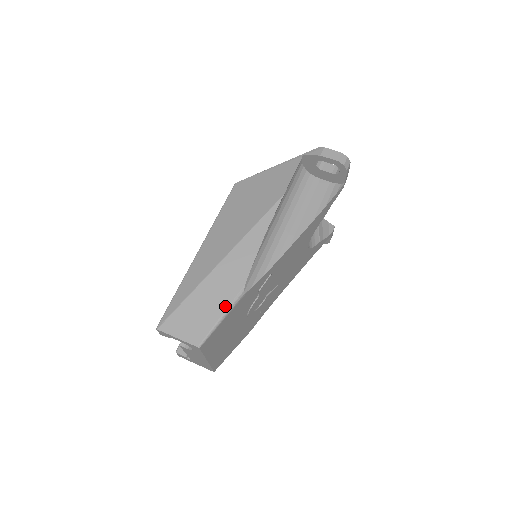
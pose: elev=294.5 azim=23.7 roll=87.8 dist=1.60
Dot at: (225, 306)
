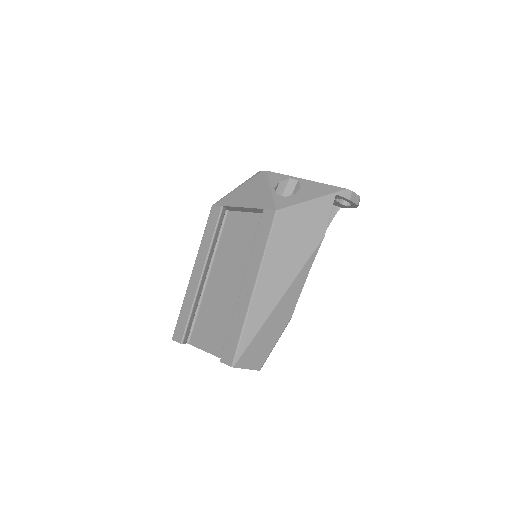
Dot at: (279, 336)
